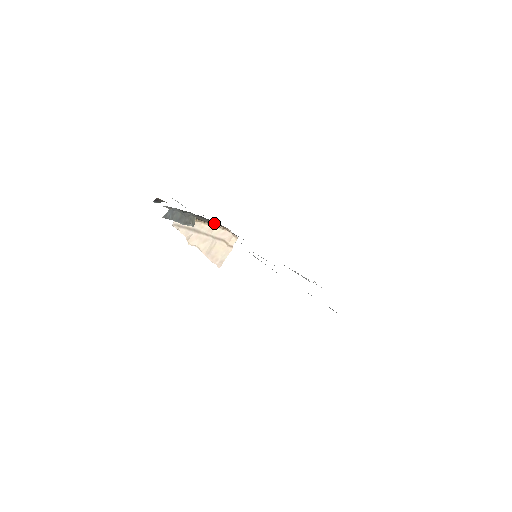
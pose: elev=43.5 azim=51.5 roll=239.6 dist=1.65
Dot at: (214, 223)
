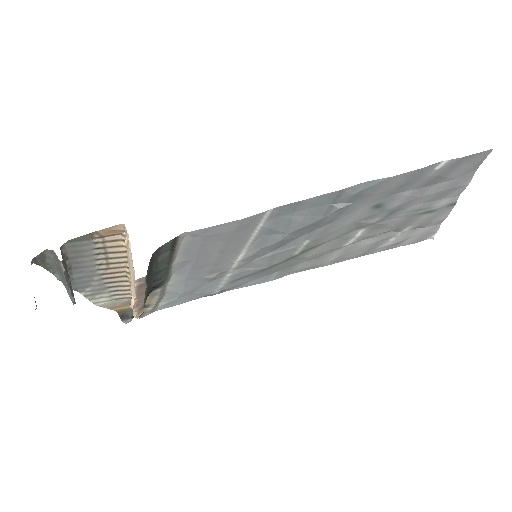
Dot at: (109, 247)
